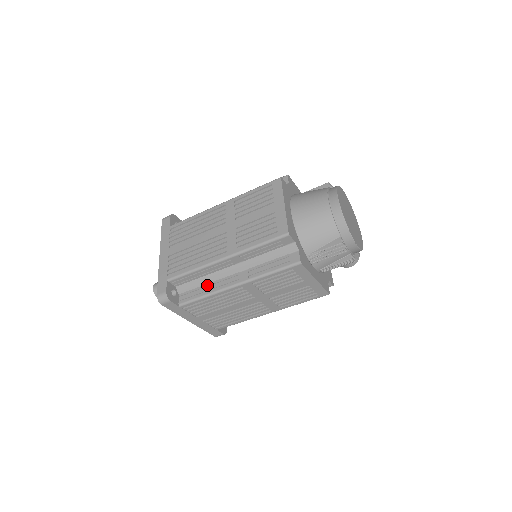
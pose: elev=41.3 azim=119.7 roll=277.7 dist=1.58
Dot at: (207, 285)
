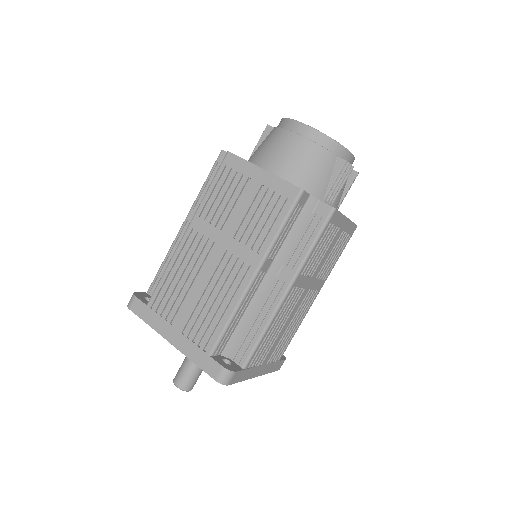
Dot at: (254, 321)
